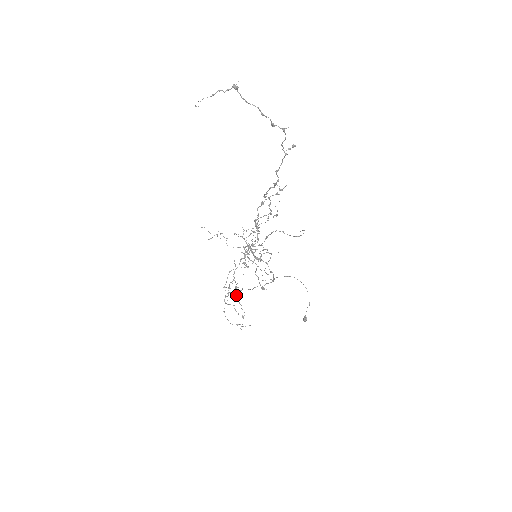
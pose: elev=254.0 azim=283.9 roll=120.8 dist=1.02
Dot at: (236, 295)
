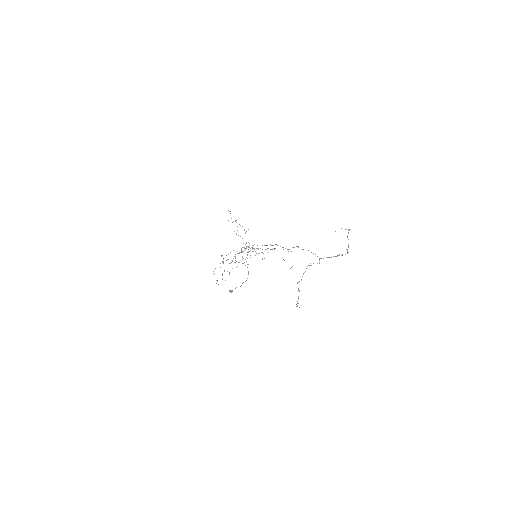
Dot at: occluded
